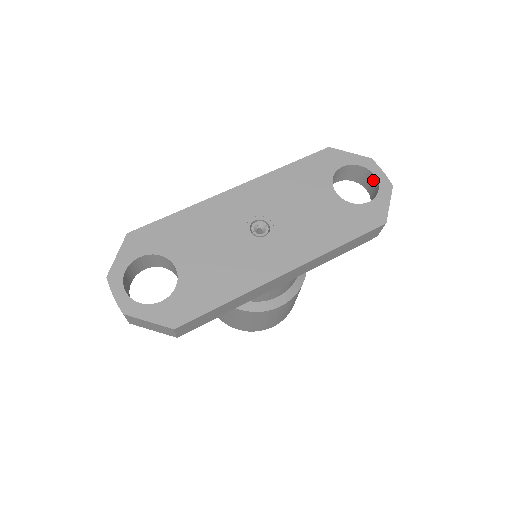
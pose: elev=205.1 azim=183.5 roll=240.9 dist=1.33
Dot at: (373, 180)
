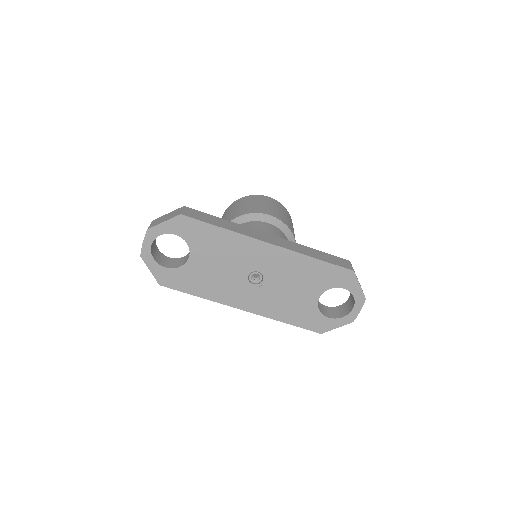
Dot at: (351, 307)
